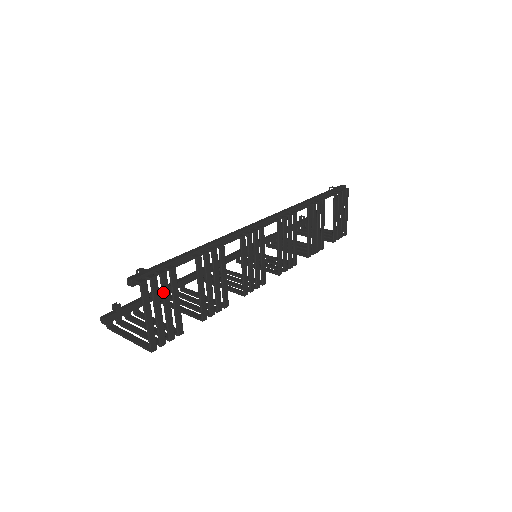
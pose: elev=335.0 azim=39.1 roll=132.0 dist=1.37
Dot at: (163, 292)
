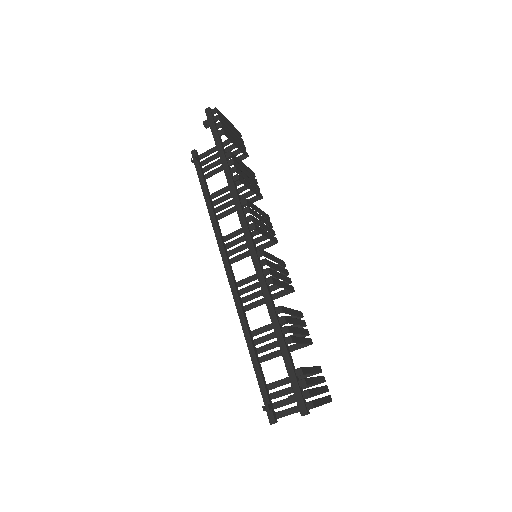
Dot at: (312, 384)
